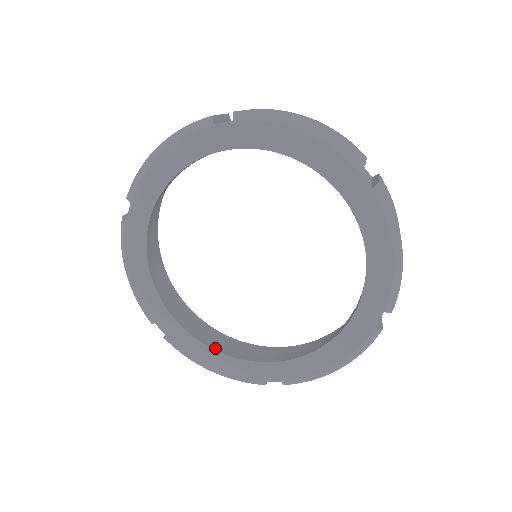
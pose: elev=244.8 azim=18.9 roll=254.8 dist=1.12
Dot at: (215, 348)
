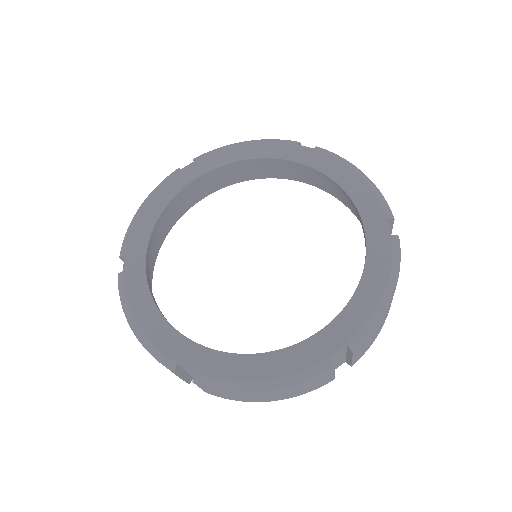
Dot at: (157, 306)
